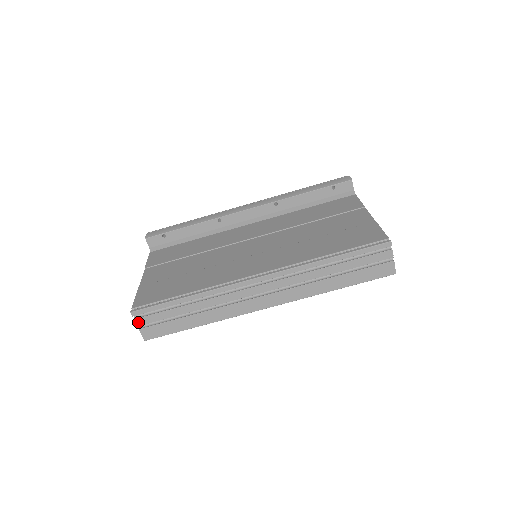
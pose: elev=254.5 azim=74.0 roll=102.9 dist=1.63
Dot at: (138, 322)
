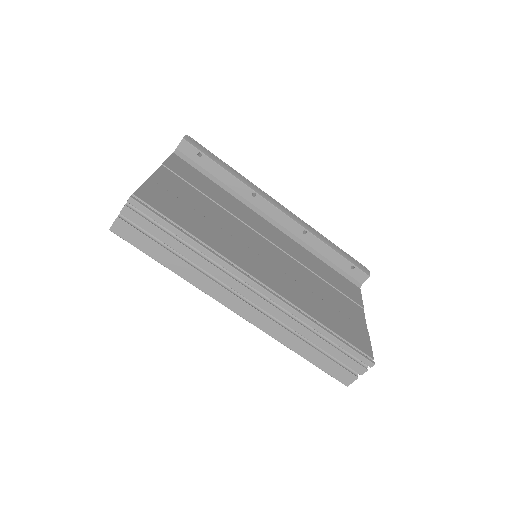
Dot at: (125, 211)
